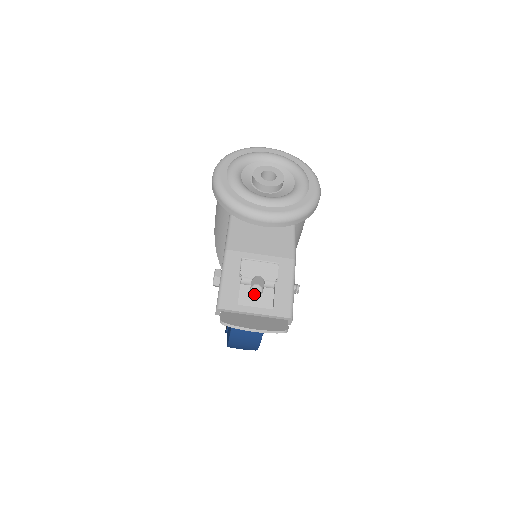
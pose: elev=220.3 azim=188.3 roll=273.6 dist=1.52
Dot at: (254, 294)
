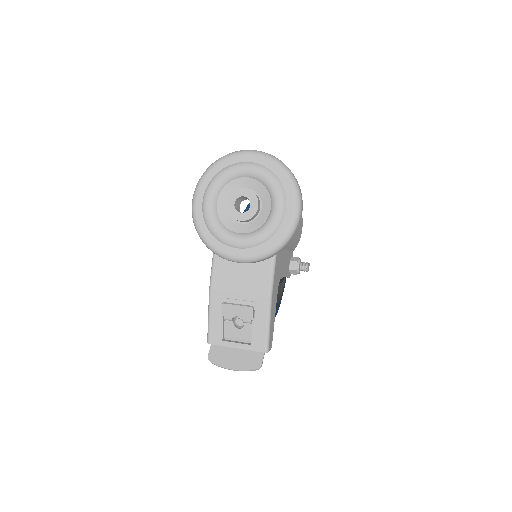
Dot at: (239, 324)
